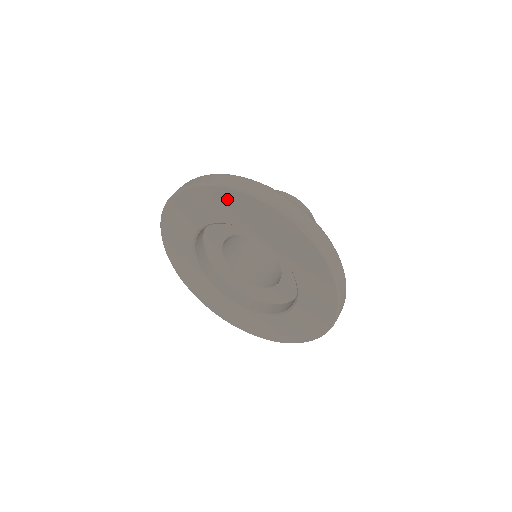
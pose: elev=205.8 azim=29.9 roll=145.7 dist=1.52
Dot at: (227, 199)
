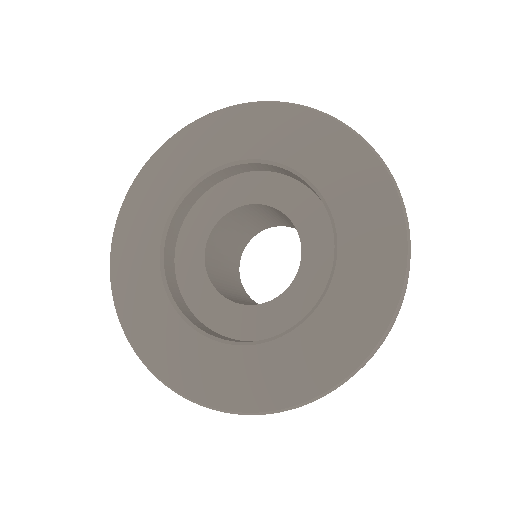
Dot at: (341, 148)
